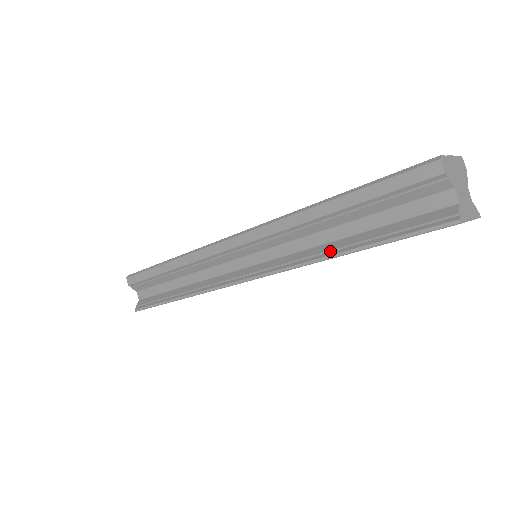
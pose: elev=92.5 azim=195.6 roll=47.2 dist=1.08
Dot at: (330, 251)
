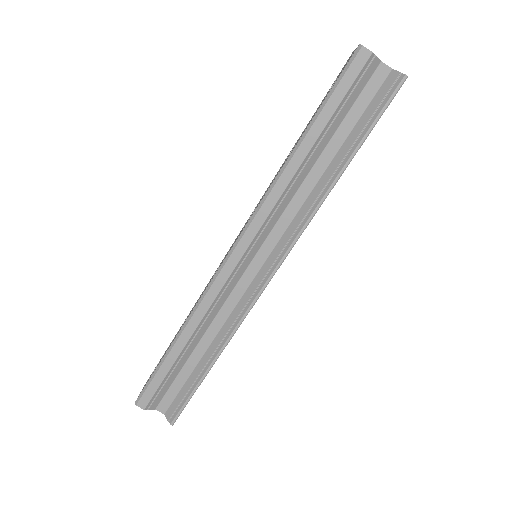
Dot at: (328, 182)
